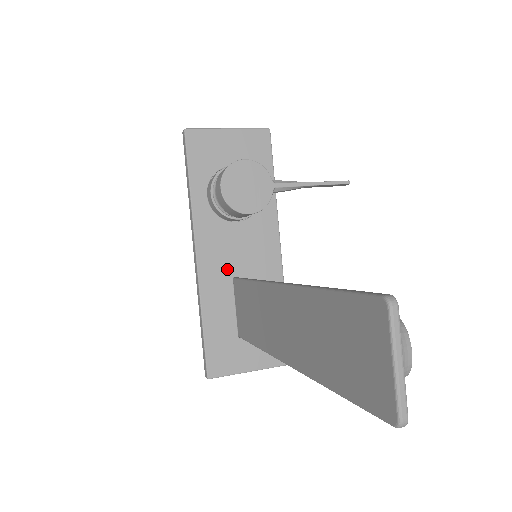
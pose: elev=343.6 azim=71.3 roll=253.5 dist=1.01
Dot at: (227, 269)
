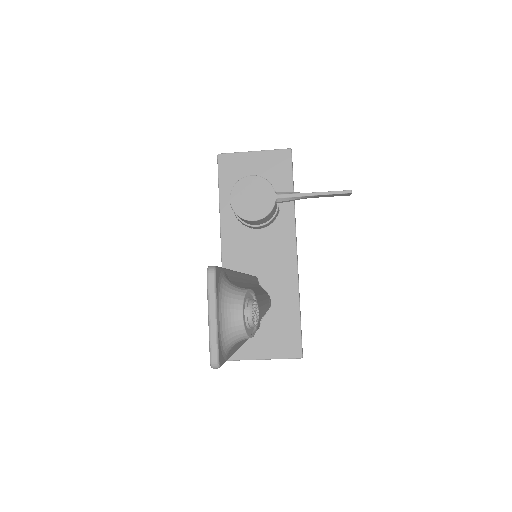
Dot at: (247, 269)
